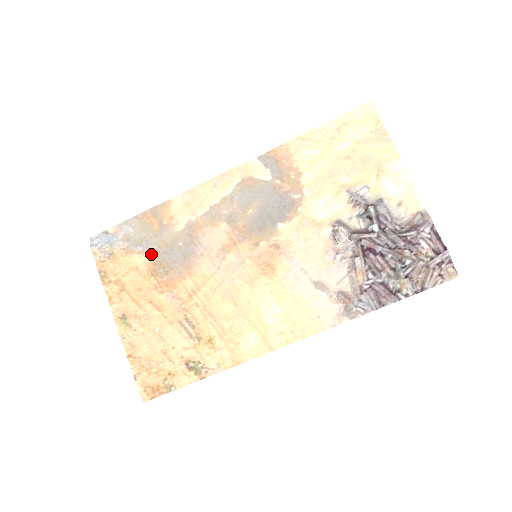
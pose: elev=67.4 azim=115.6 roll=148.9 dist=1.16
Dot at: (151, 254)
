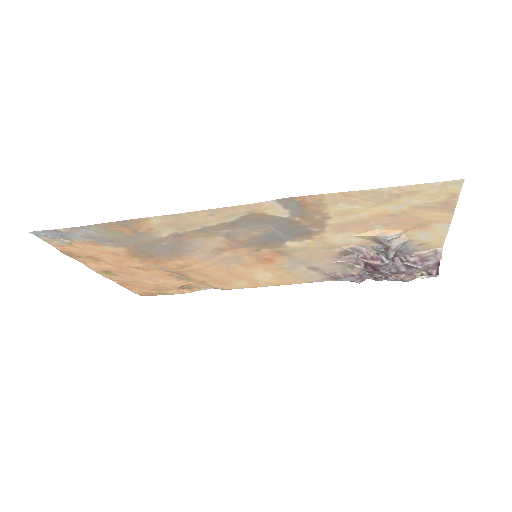
Dot at: (128, 247)
